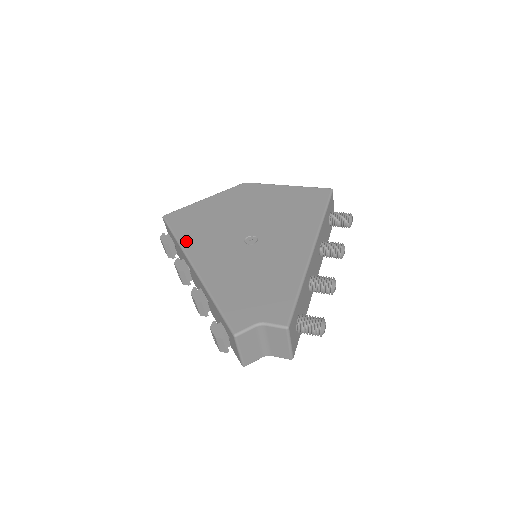
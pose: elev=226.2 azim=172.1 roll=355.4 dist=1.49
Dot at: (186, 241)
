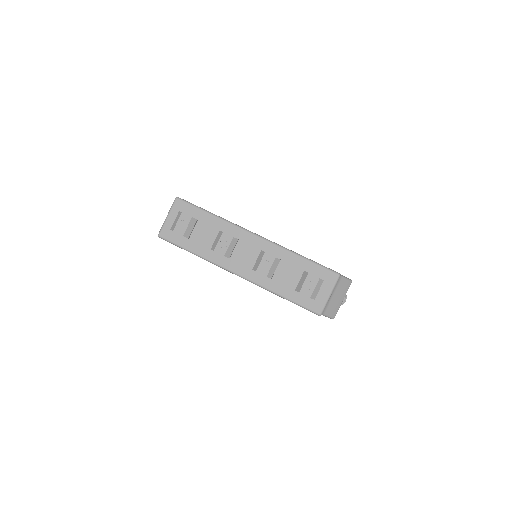
Dot at: occluded
